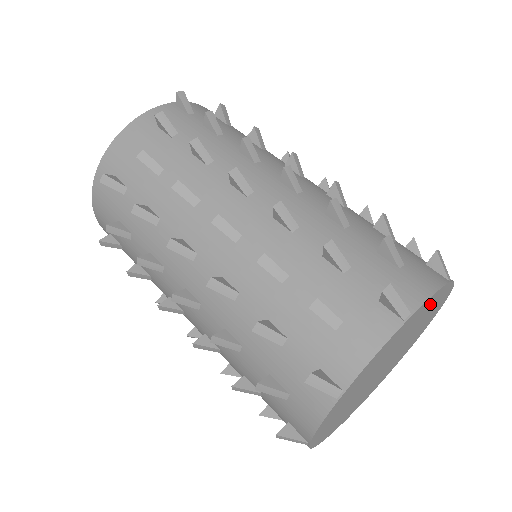
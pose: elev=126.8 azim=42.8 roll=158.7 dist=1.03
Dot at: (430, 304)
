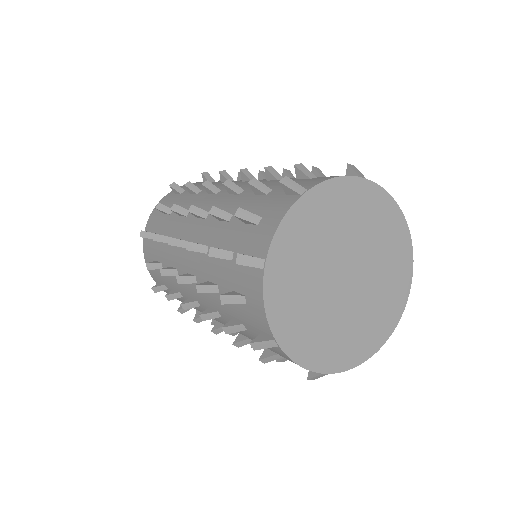
Dot at: (387, 219)
